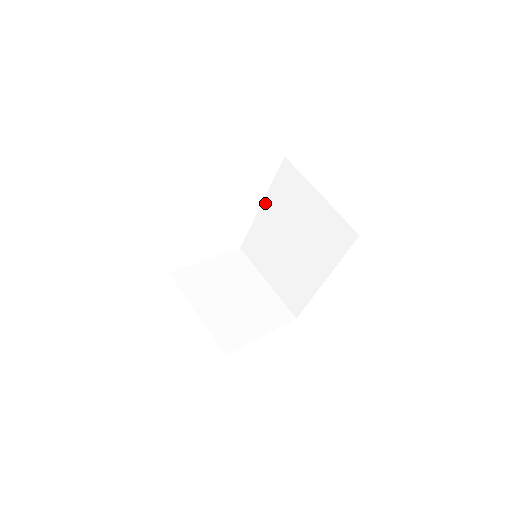
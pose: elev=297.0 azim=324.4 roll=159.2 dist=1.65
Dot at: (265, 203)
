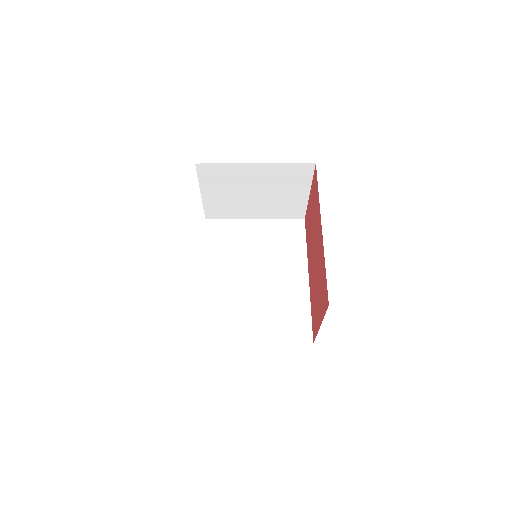
Dot at: (207, 269)
